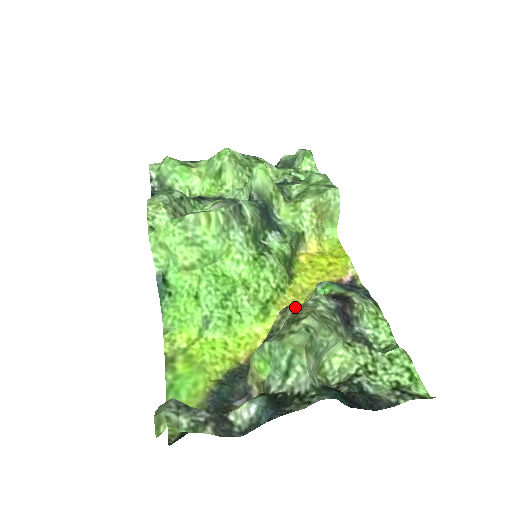
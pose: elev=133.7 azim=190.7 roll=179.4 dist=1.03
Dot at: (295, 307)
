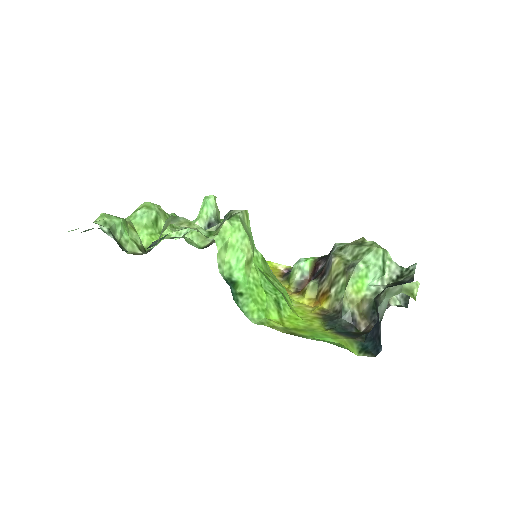
Dot at: (338, 250)
